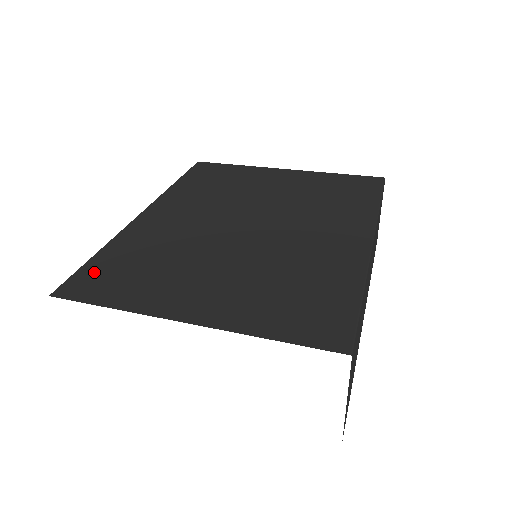
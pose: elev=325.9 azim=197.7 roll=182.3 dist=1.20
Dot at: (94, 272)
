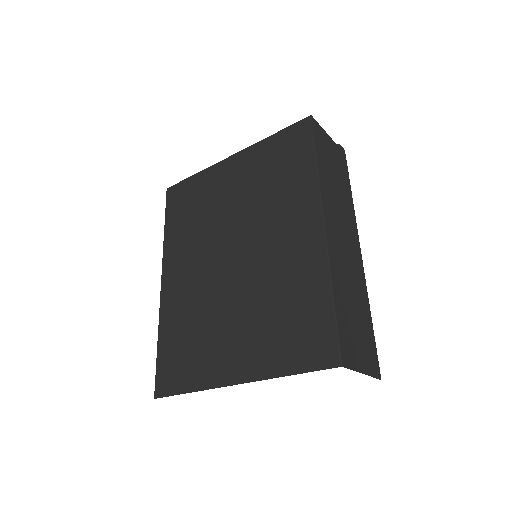
Dot at: (165, 364)
